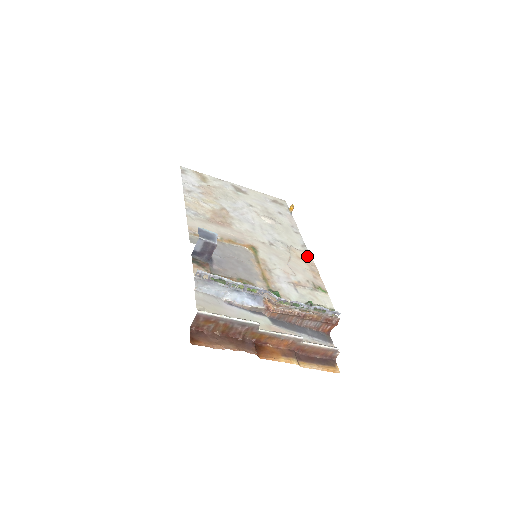
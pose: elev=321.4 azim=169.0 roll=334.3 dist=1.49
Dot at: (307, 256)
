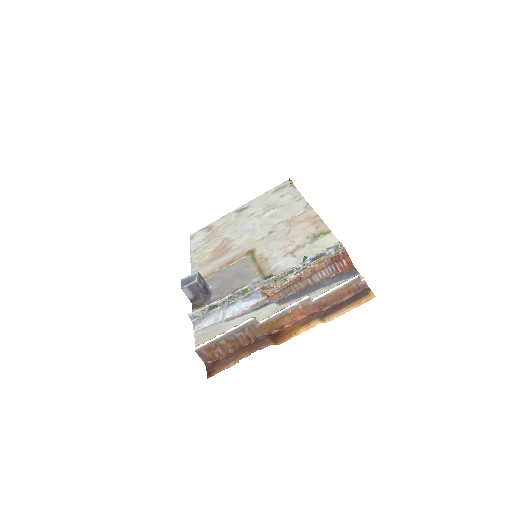
Dot at: (309, 213)
